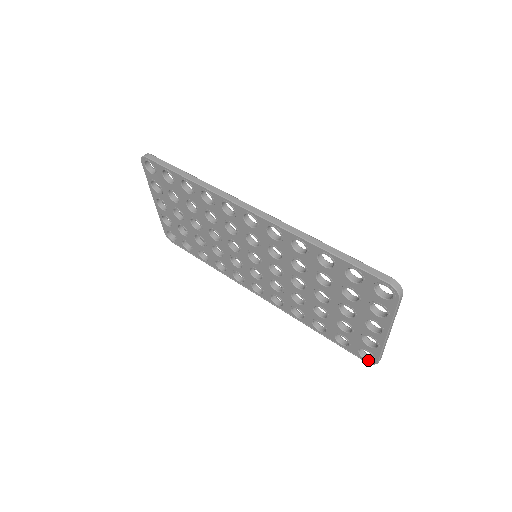
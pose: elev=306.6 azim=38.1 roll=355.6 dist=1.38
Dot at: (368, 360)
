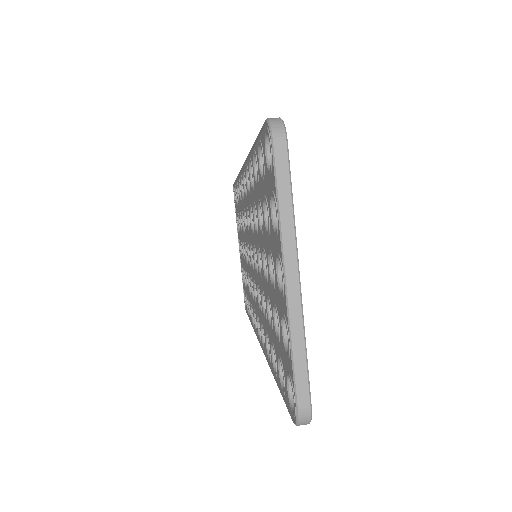
Dot at: (293, 411)
